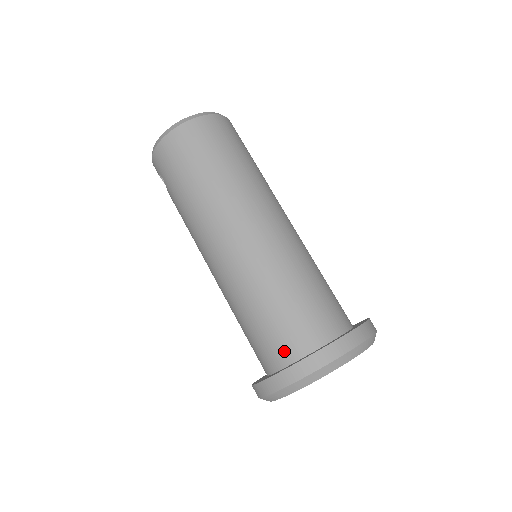
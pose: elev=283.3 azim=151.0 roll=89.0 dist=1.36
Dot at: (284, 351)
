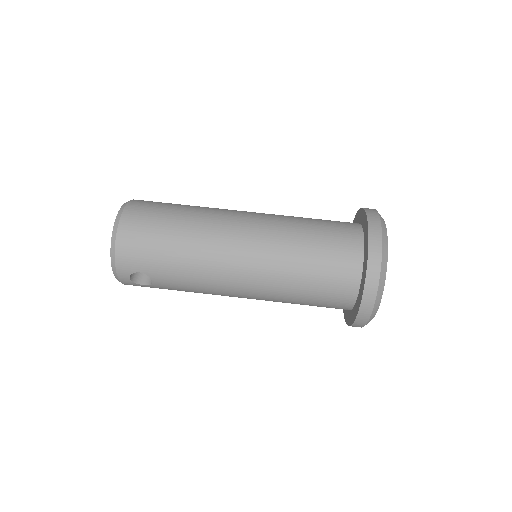
Dot at: (350, 263)
